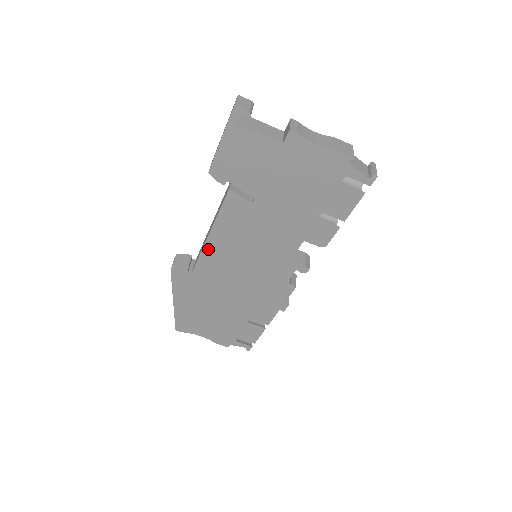
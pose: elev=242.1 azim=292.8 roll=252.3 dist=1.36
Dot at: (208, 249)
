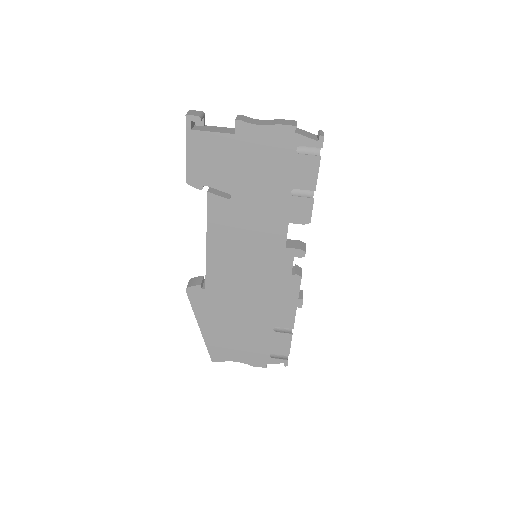
Dot at: (211, 260)
